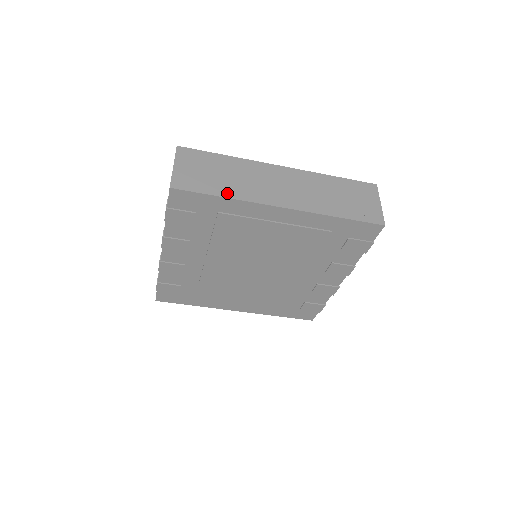
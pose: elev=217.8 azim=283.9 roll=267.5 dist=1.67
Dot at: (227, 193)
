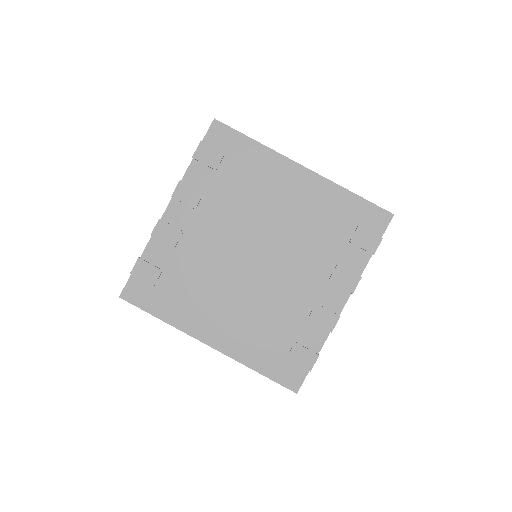
Dot at: (258, 143)
